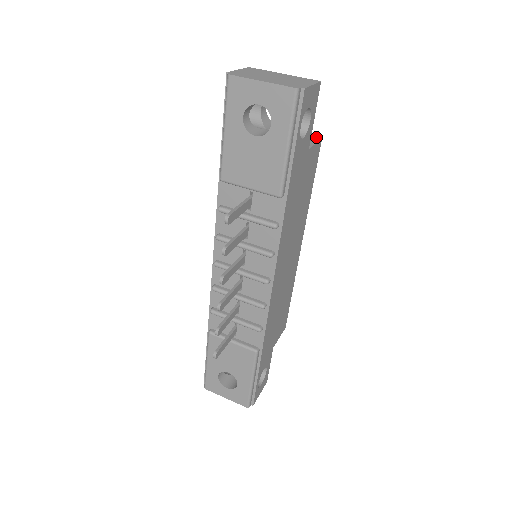
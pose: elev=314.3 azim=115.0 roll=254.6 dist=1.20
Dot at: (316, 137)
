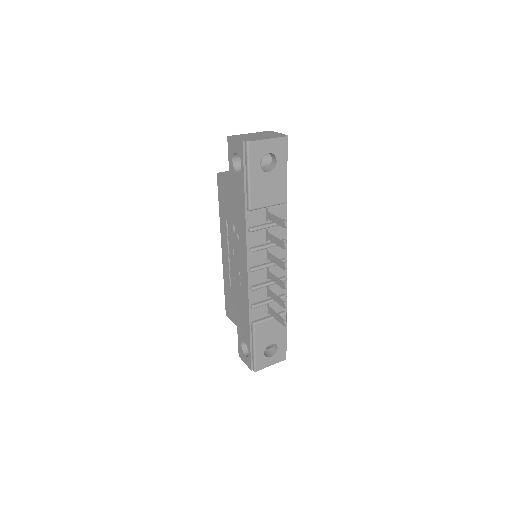
Dot at: occluded
